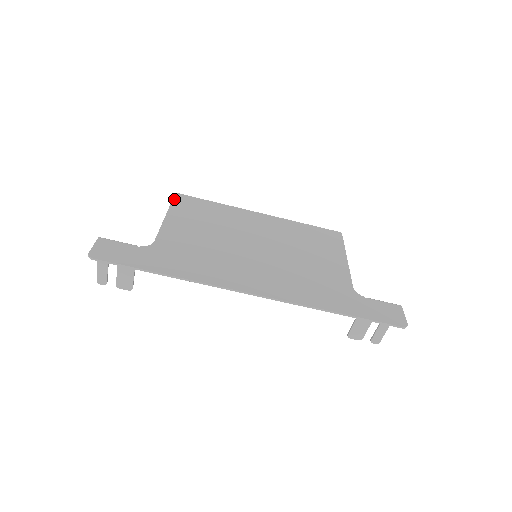
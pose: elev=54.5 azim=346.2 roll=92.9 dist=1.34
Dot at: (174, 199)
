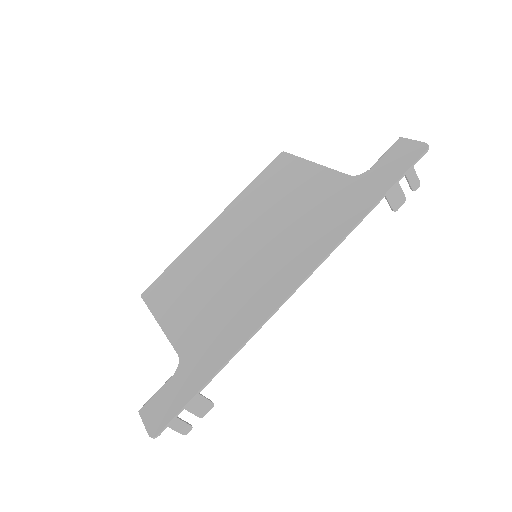
Dot at: (146, 302)
